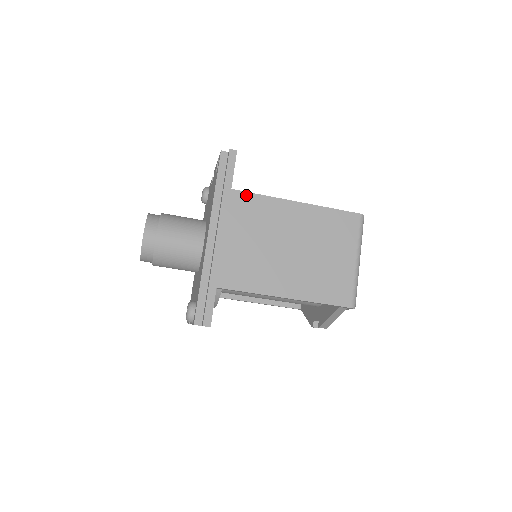
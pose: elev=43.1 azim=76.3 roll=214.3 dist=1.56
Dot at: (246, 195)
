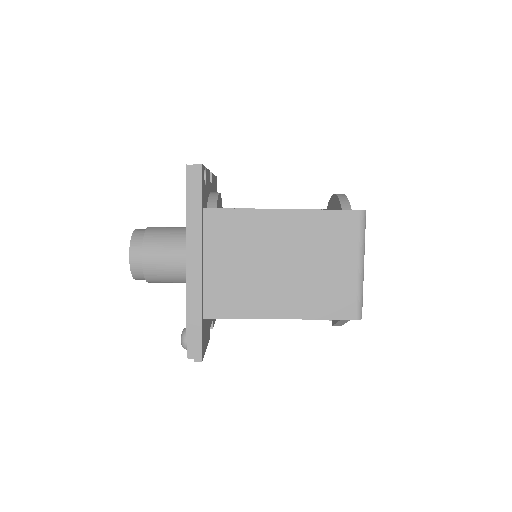
Dot at: (221, 212)
